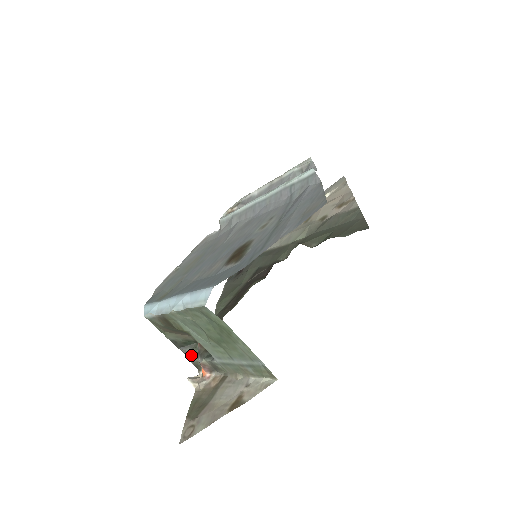
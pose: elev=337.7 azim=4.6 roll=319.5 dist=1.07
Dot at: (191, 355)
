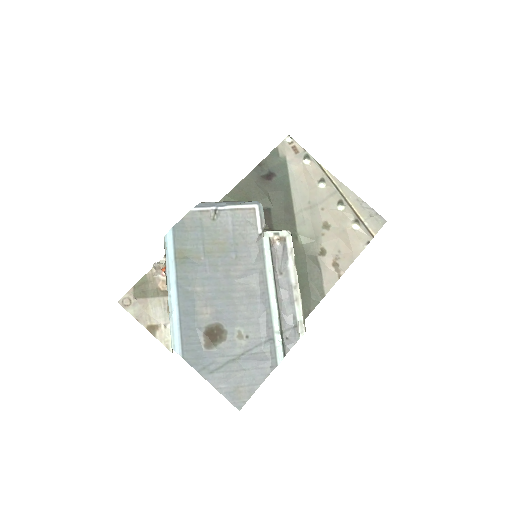
Dot at: occluded
